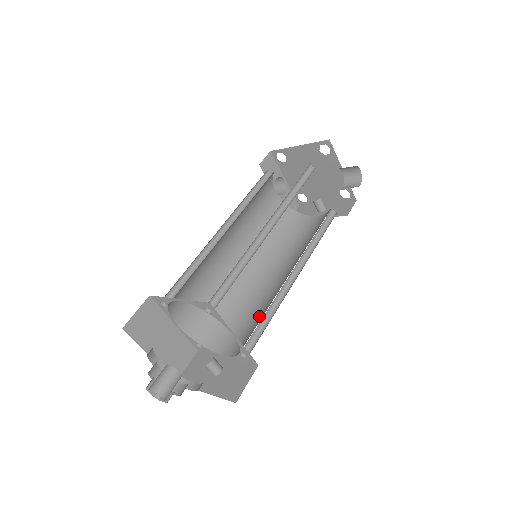
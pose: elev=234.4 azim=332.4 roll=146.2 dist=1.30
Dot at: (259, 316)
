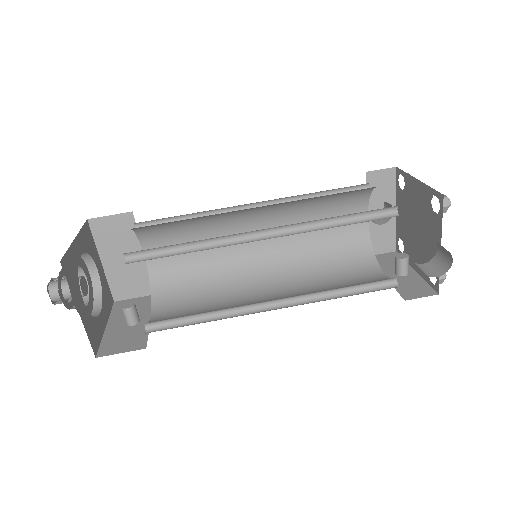
Dot at: (206, 311)
